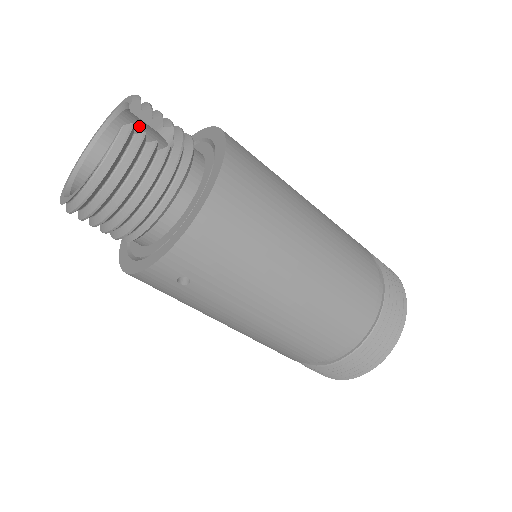
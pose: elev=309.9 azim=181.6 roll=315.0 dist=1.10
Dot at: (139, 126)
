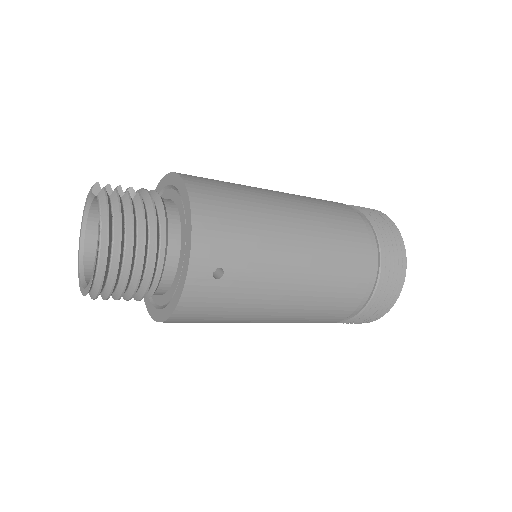
Dot at: occluded
